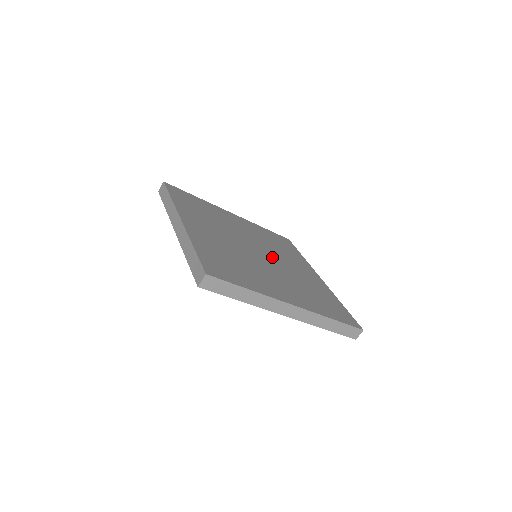
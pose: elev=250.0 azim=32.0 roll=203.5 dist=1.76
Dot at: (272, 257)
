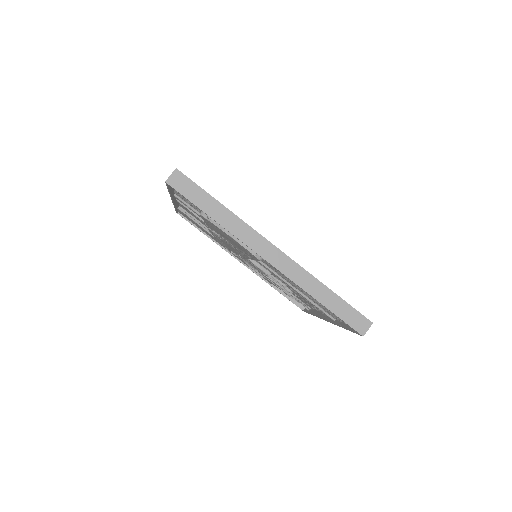
Dot at: occluded
